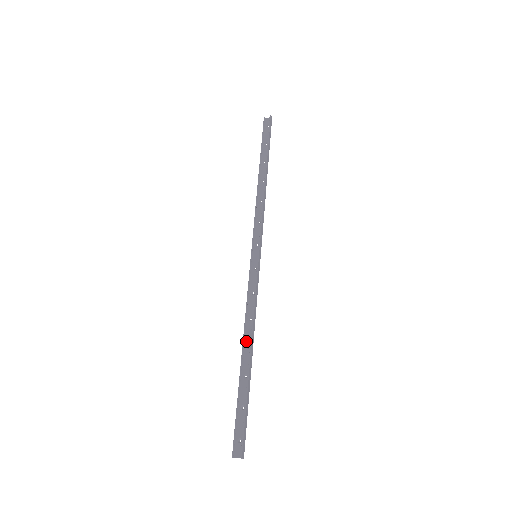
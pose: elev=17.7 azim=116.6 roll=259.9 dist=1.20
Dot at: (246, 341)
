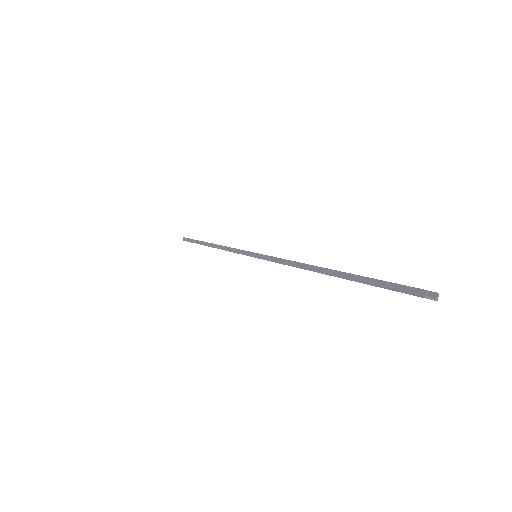
Dot at: (312, 269)
